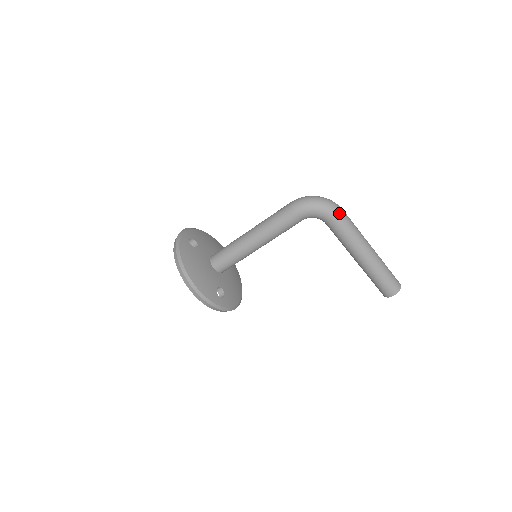
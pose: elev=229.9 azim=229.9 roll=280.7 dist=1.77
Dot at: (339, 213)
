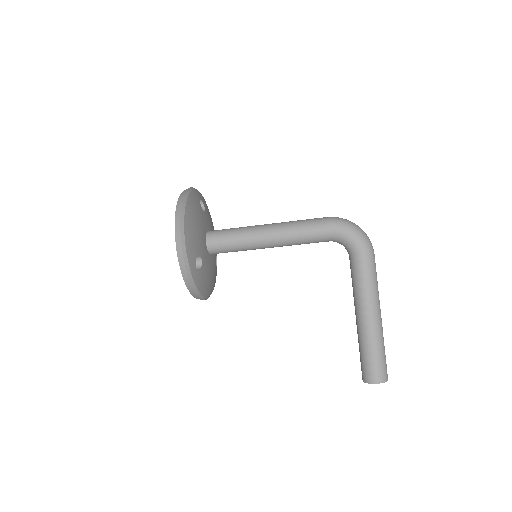
Dot at: (371, 251)
